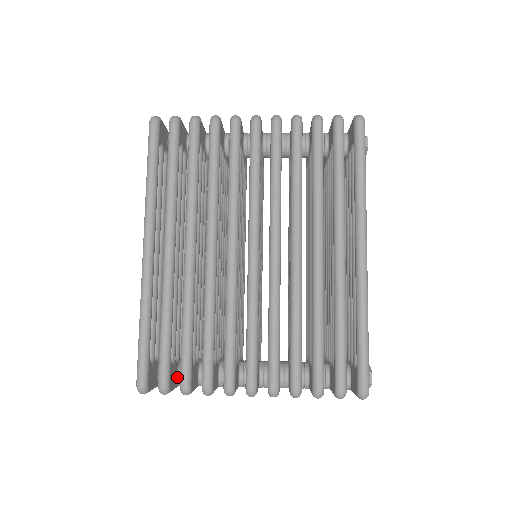
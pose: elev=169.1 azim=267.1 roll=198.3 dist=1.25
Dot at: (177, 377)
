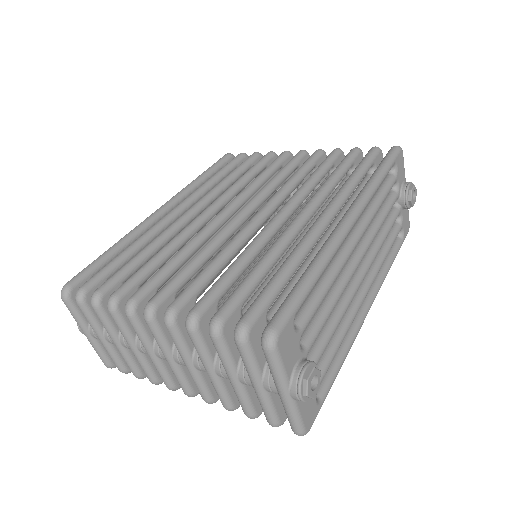
Dot at: occluded
